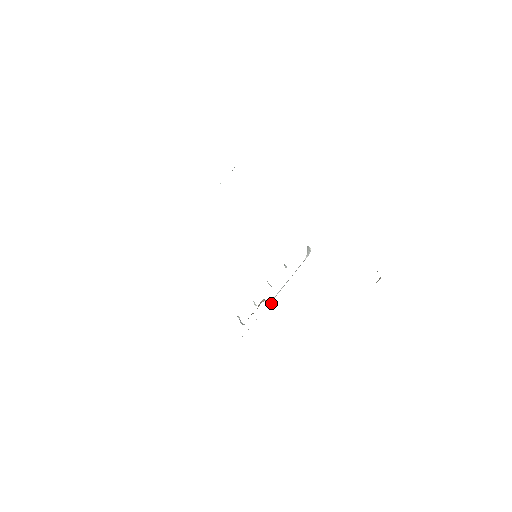
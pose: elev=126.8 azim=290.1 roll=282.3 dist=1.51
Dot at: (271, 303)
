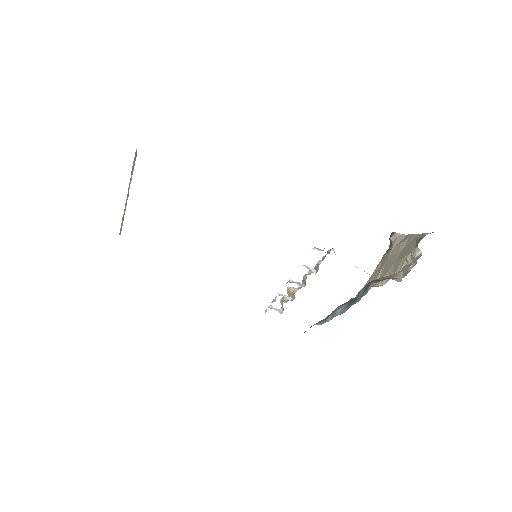
Dot at: occluded
